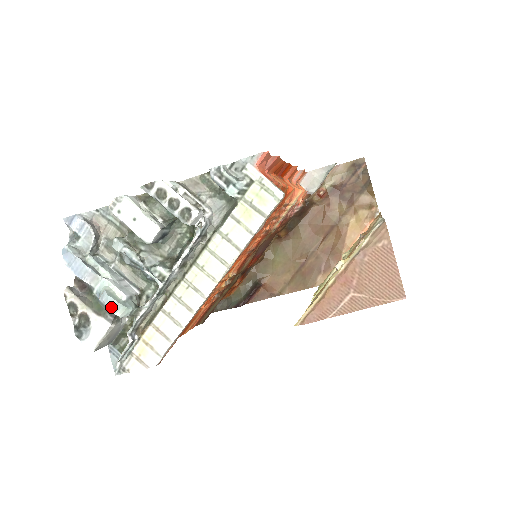
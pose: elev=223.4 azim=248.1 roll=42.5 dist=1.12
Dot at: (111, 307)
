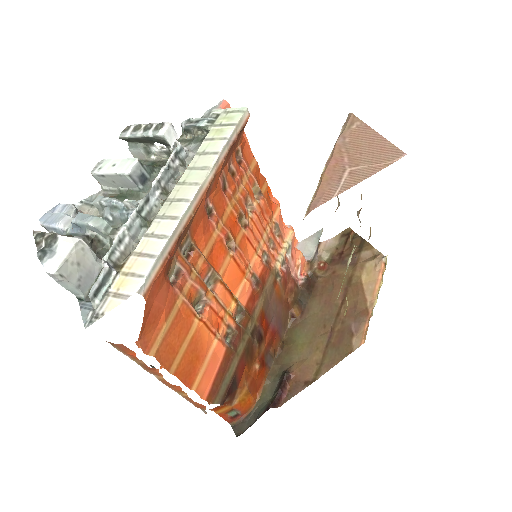
Dot at: (83, 219)
